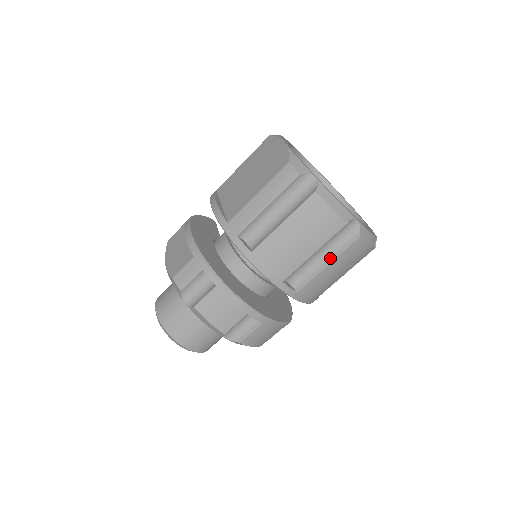
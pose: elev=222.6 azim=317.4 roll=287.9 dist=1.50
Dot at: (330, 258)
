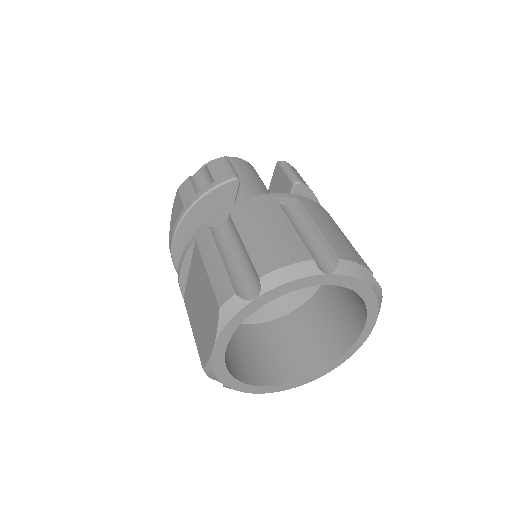
Dot at: occluded
